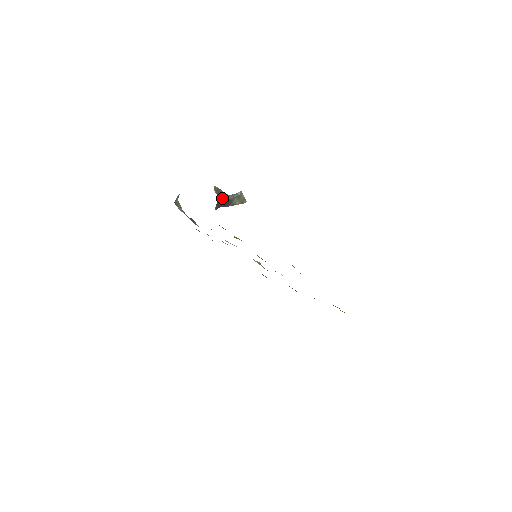
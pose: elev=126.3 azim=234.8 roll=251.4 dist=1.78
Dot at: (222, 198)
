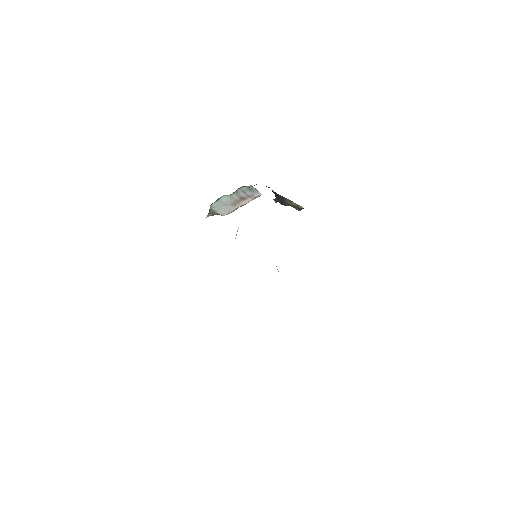
Dot at: occluded
